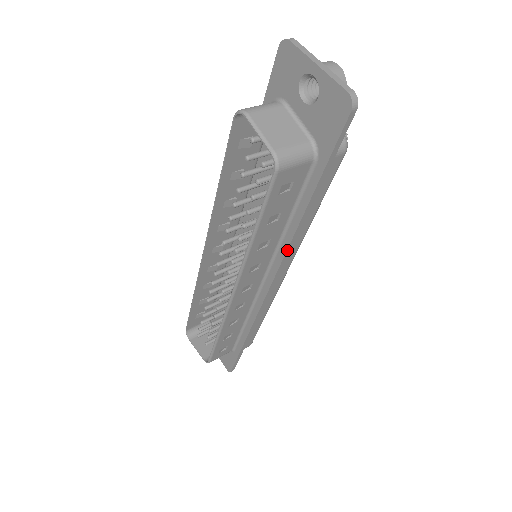
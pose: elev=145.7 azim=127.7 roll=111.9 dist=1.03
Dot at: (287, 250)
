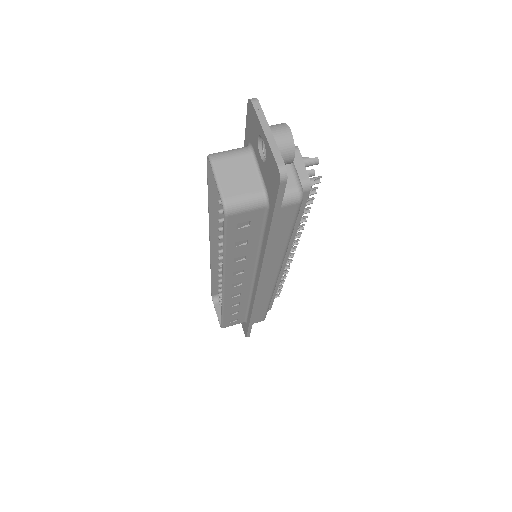
Dot at: (262, 266)
